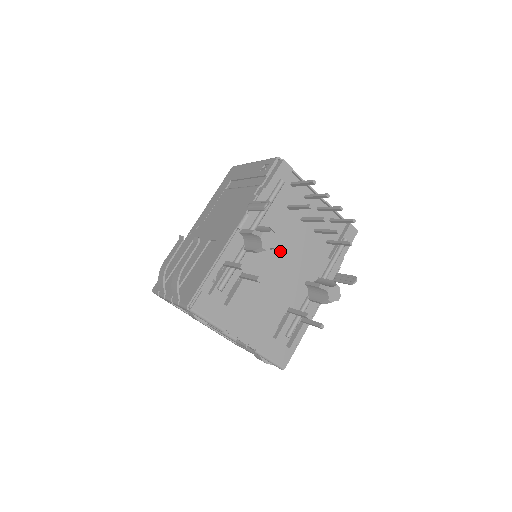
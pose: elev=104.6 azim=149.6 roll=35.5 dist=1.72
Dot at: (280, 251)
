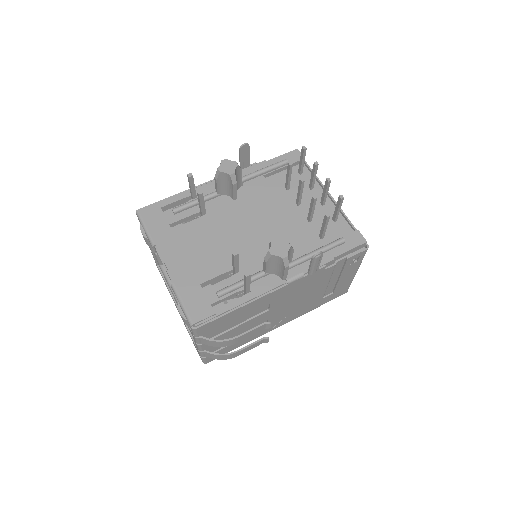
Dot at: (255, 213)
